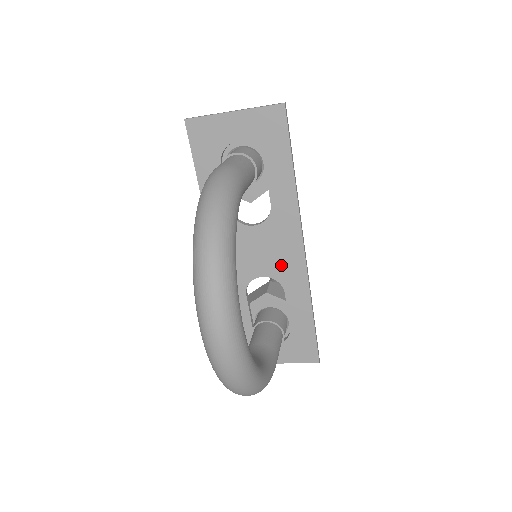
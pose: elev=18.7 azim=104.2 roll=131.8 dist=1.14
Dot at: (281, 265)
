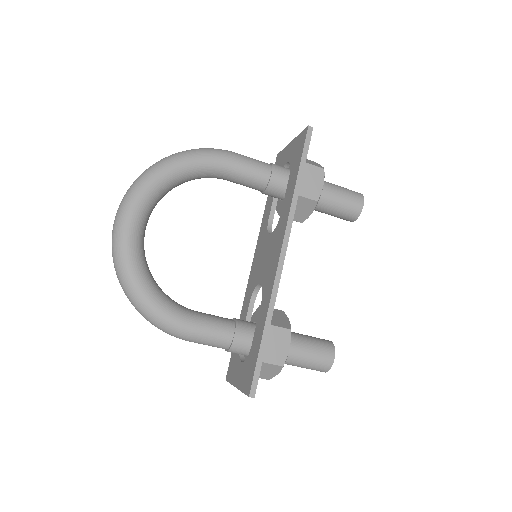
Dot at: (268, 272)
